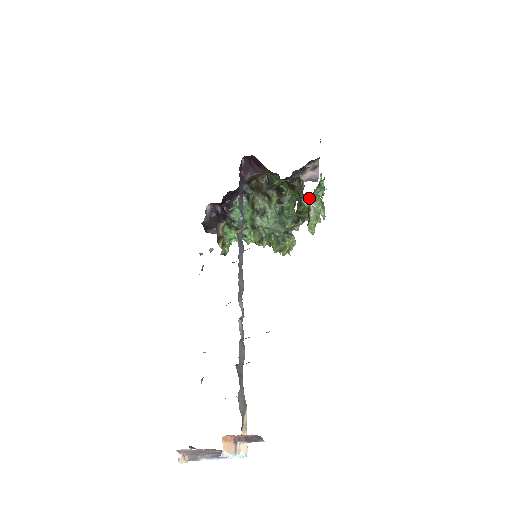
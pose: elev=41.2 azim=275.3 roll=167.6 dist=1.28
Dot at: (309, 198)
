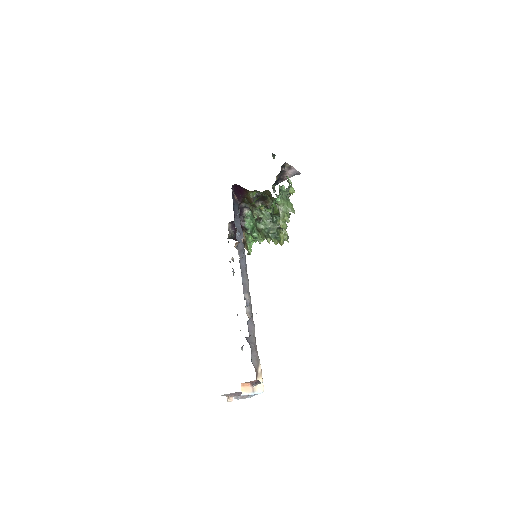
Dot at: (275, 204)
